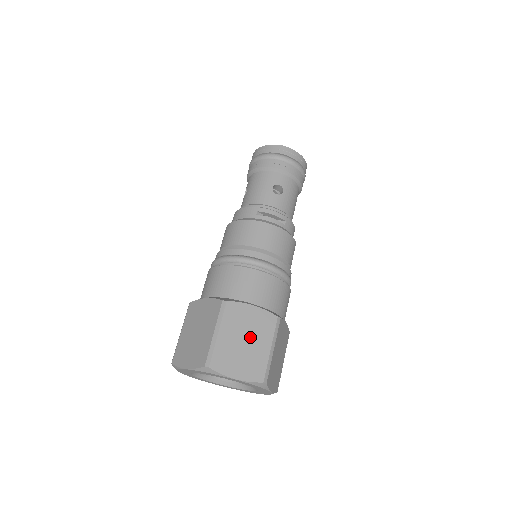
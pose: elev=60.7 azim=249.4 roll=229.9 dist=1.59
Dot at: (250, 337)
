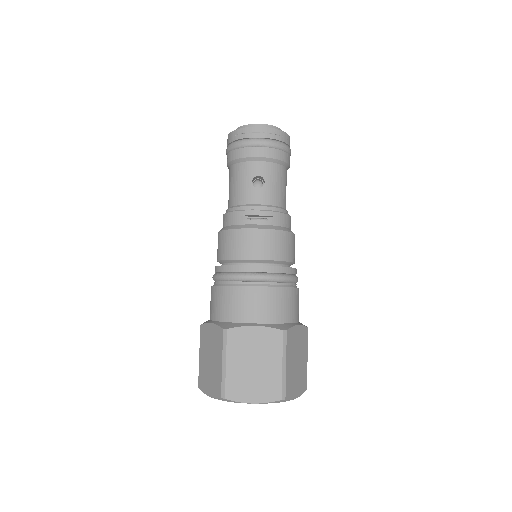
Dot at: (259, 359)
